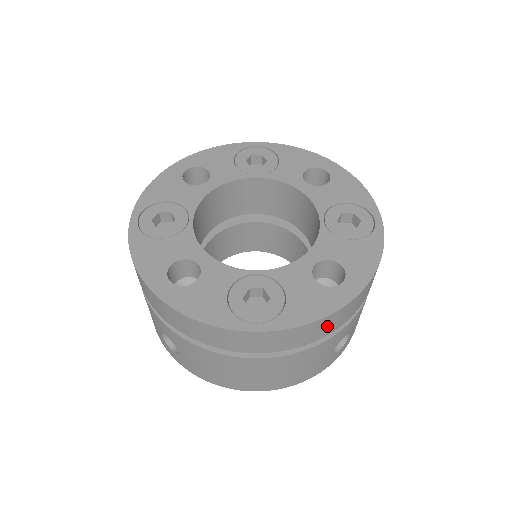
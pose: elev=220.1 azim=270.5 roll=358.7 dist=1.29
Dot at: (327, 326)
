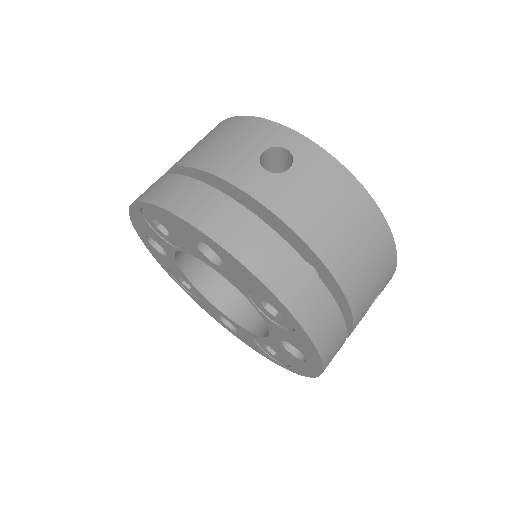
Dot at: occluded
